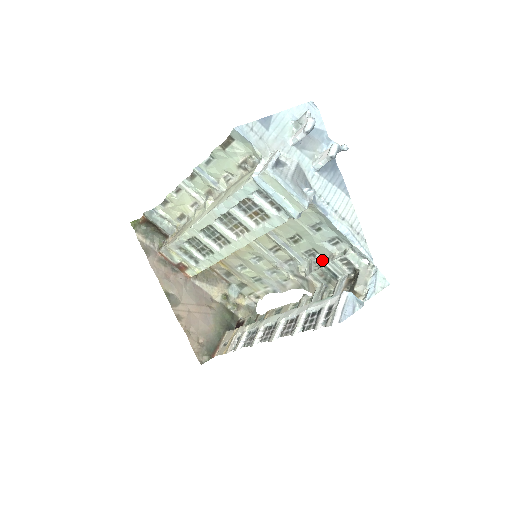
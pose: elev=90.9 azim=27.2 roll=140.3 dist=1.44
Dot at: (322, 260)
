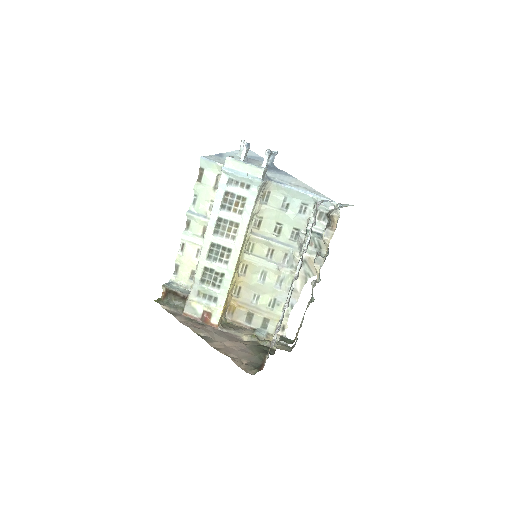
Dot at: (305, 234)
